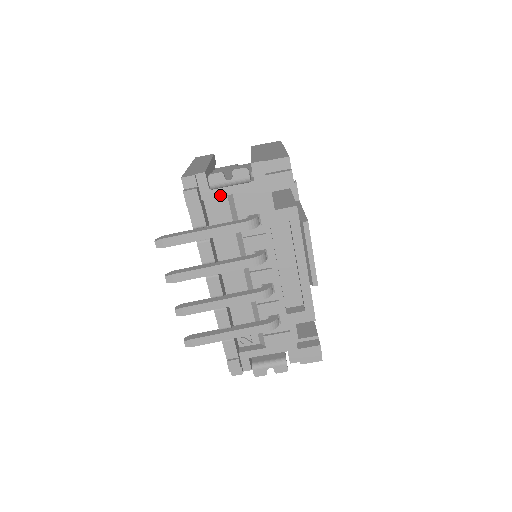
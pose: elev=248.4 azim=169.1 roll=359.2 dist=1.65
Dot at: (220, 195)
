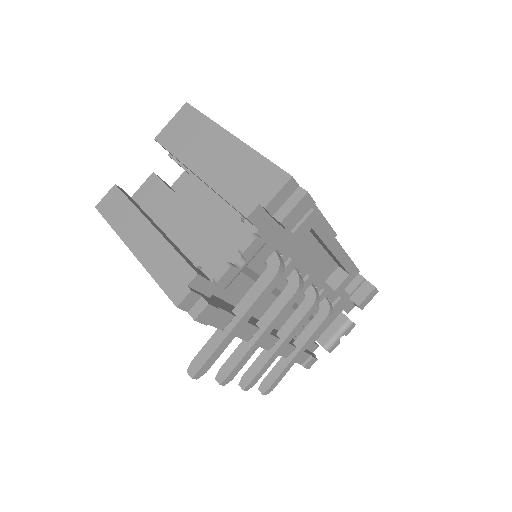
Dot at: occluded
